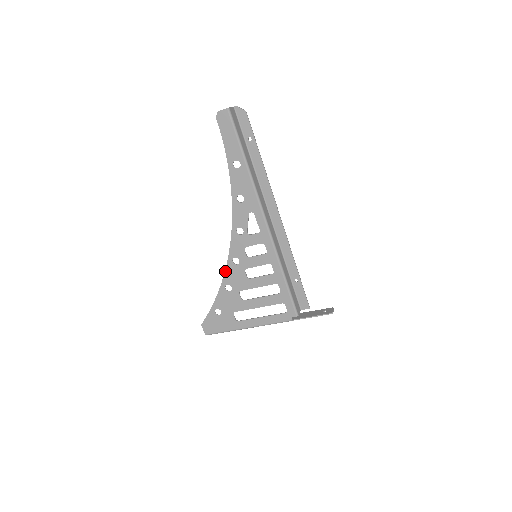
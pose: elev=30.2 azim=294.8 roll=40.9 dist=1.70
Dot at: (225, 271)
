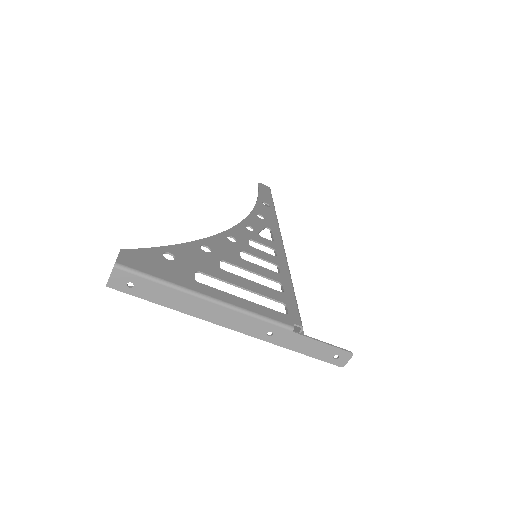
Dot at: (211, 236)
